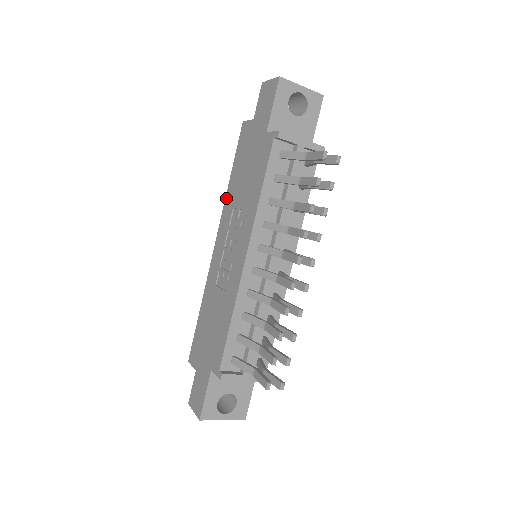
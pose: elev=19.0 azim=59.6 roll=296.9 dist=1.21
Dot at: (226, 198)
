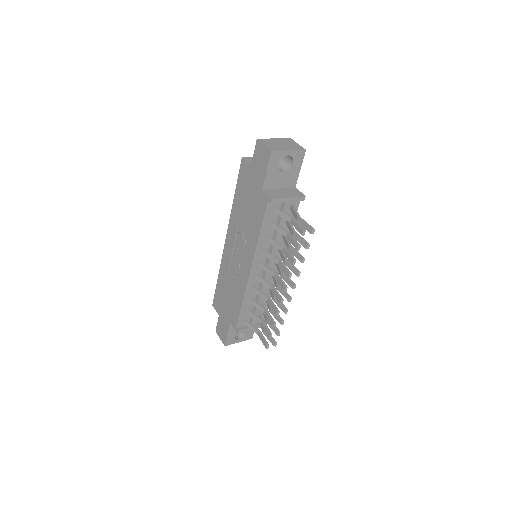
Dot at: (232, 212)
